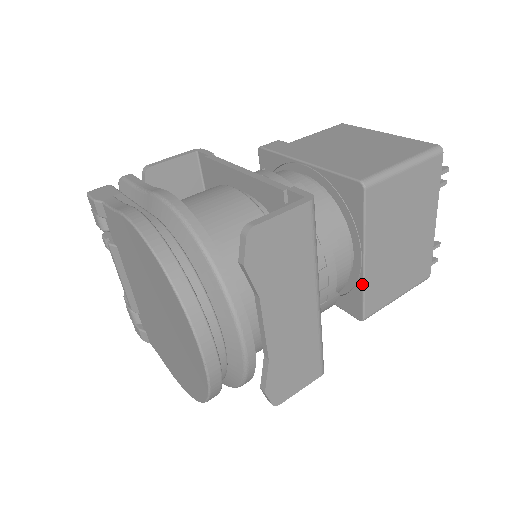
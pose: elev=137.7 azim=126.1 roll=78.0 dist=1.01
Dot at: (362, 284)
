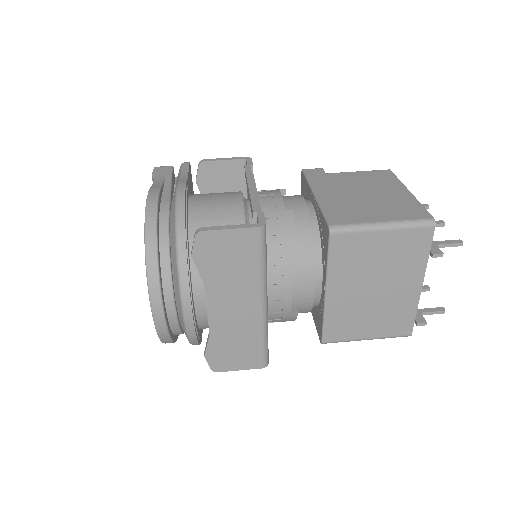
Dot at: (323, 312)
